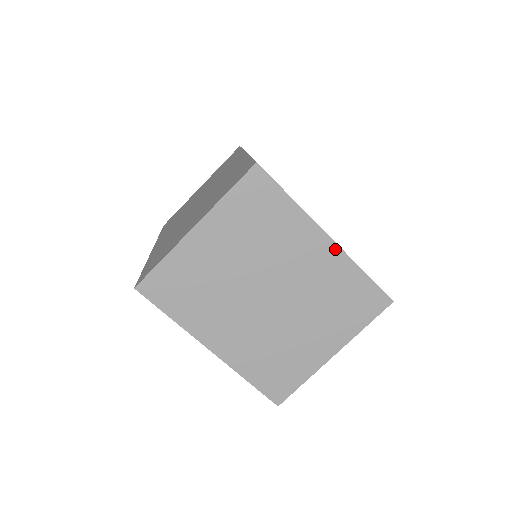
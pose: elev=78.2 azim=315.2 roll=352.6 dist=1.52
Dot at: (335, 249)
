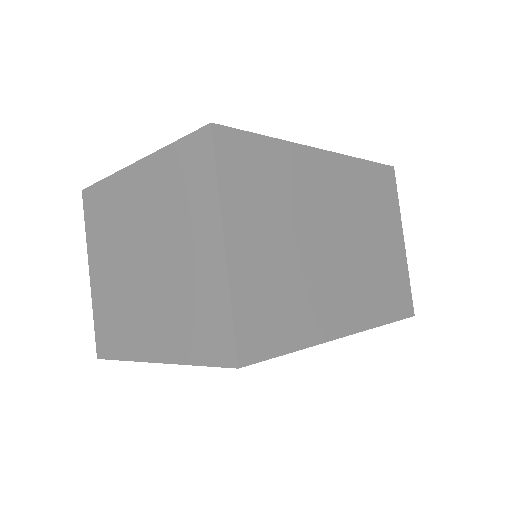
Dot at: (144, 164)
